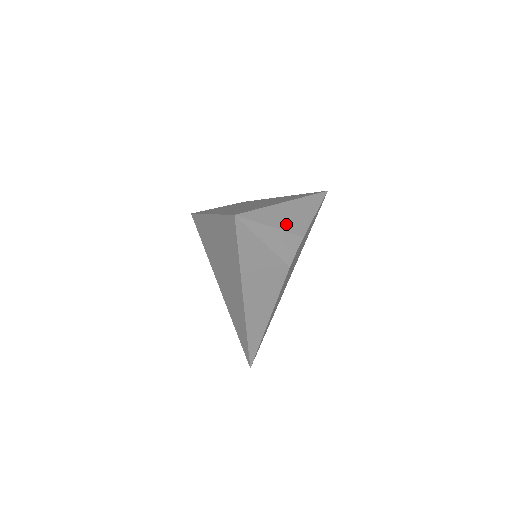
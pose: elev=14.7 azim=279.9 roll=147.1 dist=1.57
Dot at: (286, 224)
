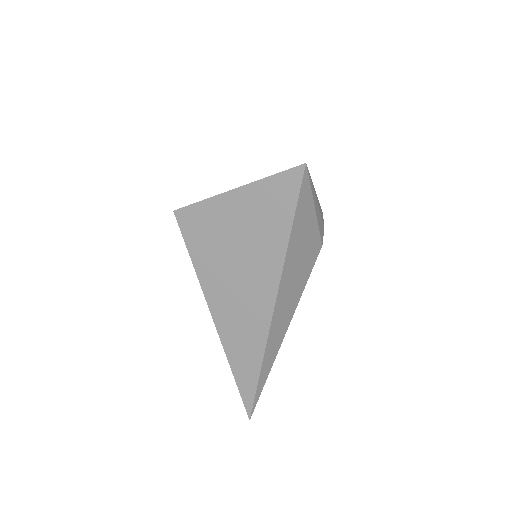
Dot at: occluded
